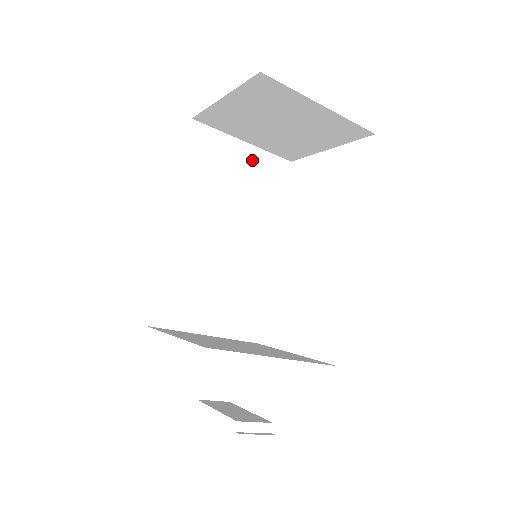
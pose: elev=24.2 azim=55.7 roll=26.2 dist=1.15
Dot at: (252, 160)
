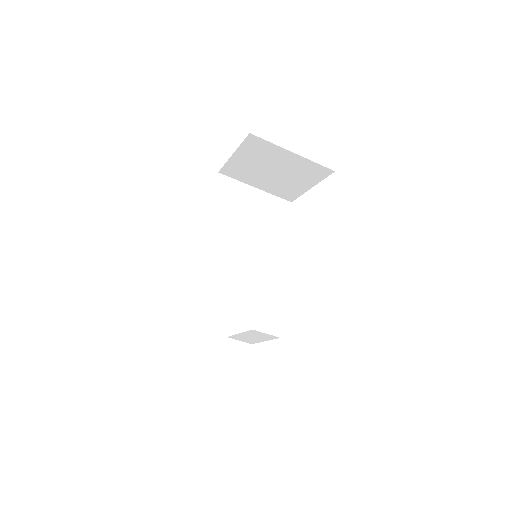
Dot at: (261, 200)
